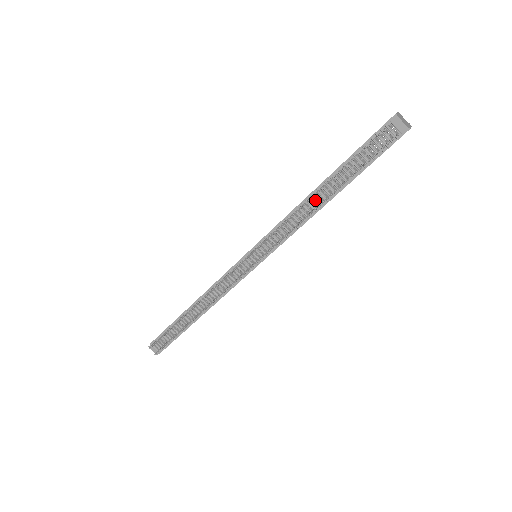
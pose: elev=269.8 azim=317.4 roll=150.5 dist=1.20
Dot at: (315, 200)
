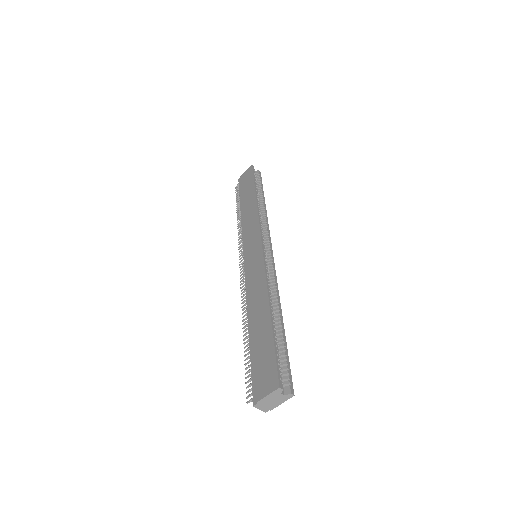
Dot at: occluded
